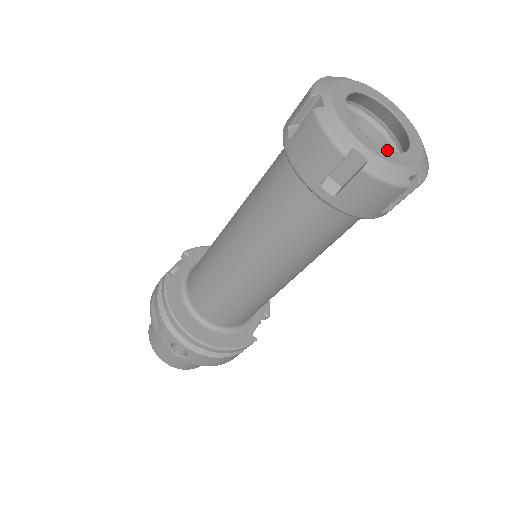
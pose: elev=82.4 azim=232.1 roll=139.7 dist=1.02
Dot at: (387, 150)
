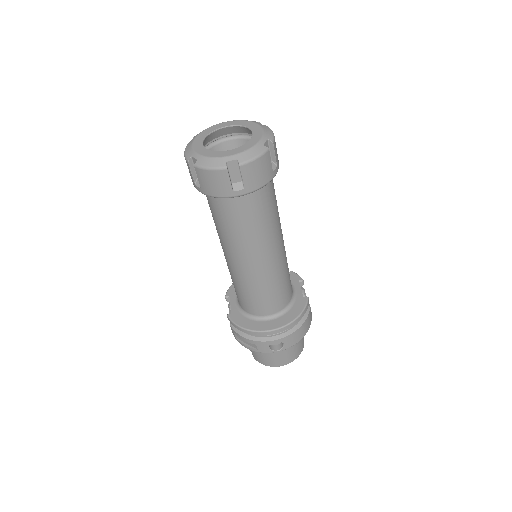
Dot at: (242, 146)
